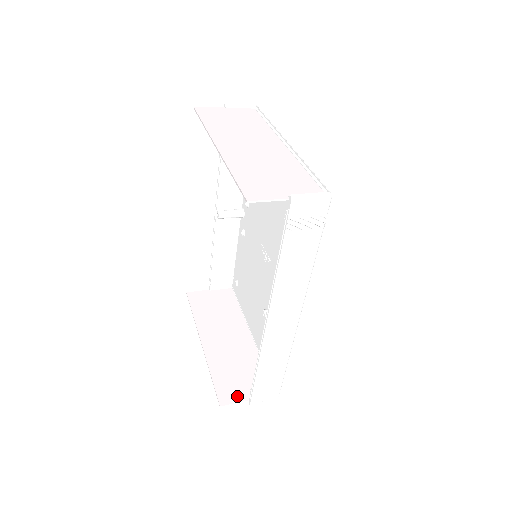
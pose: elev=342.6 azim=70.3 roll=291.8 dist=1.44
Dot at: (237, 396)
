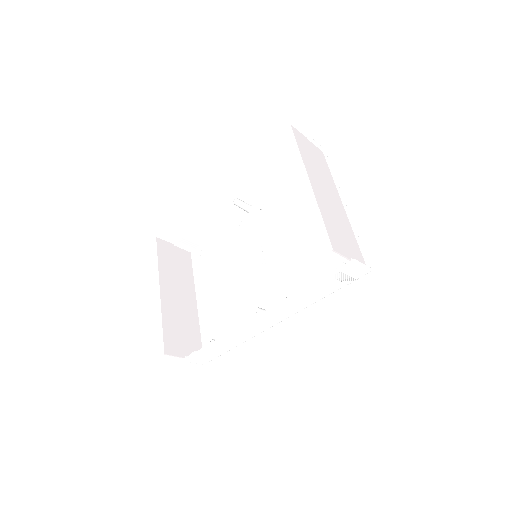
Dot at: (178, 351)
